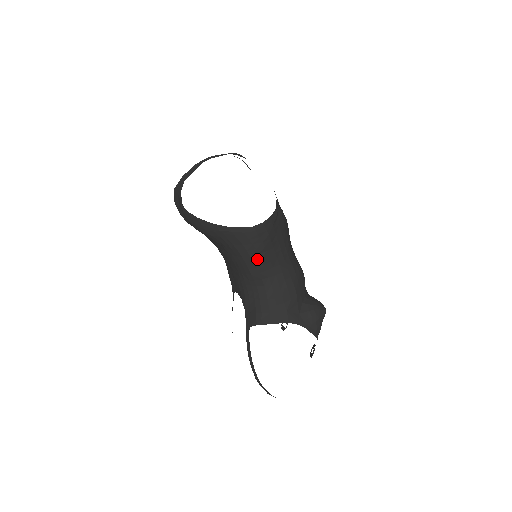
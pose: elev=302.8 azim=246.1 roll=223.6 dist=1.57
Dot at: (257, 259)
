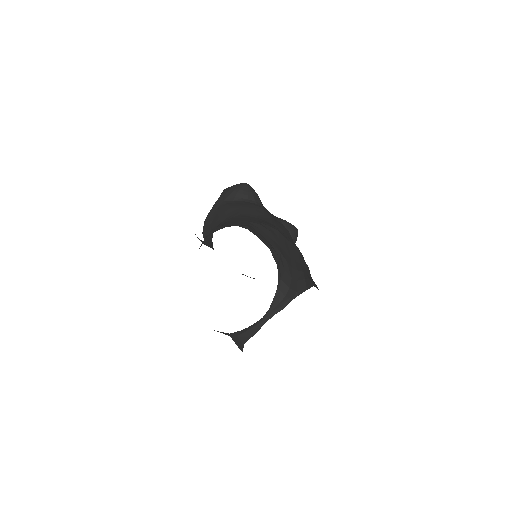
Dot at: occluded
